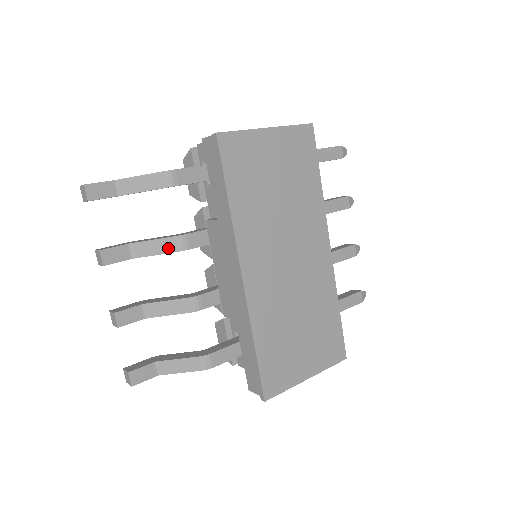
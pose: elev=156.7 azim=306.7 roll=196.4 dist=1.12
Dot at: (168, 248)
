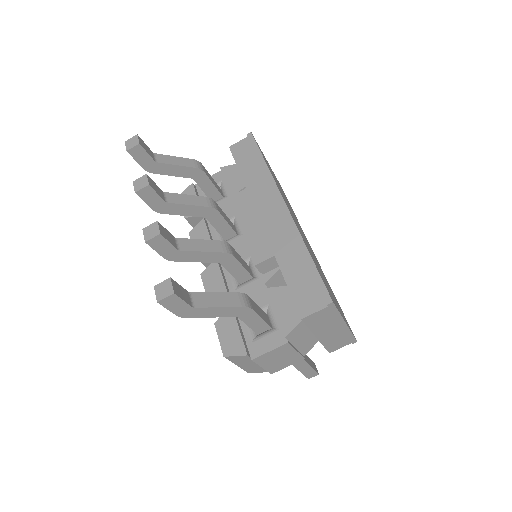
Dot at: (201, 203)
